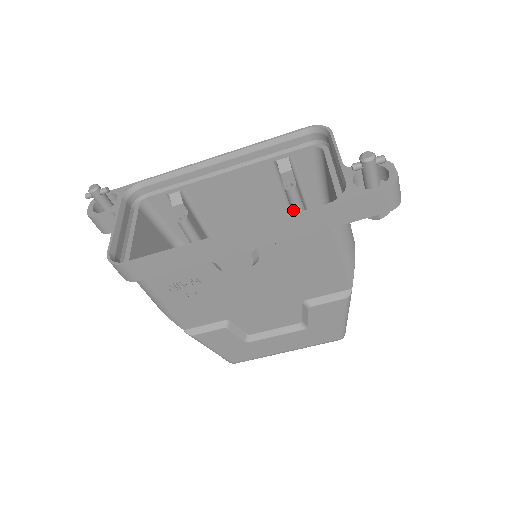
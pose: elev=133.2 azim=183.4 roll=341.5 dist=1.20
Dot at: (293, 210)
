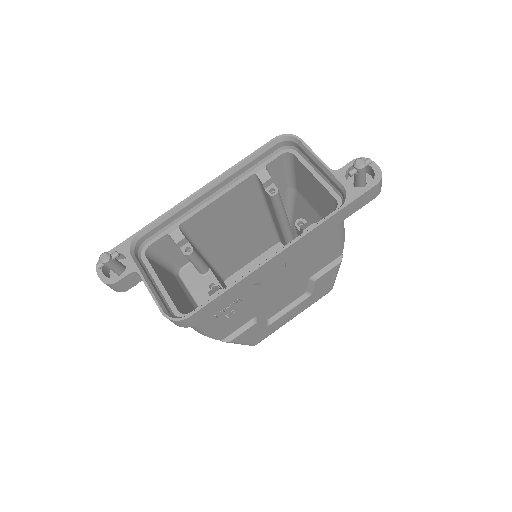
Dot at: (276, 208)
